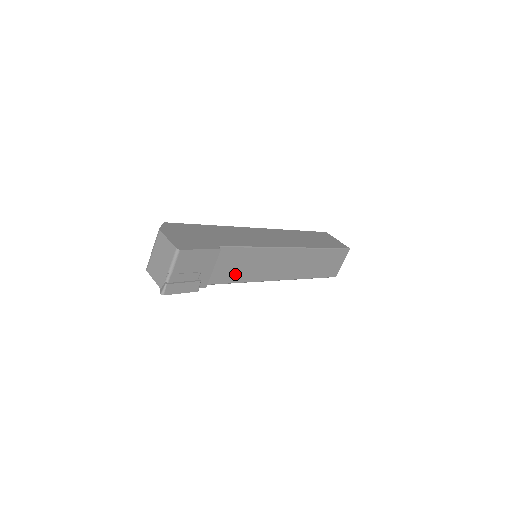
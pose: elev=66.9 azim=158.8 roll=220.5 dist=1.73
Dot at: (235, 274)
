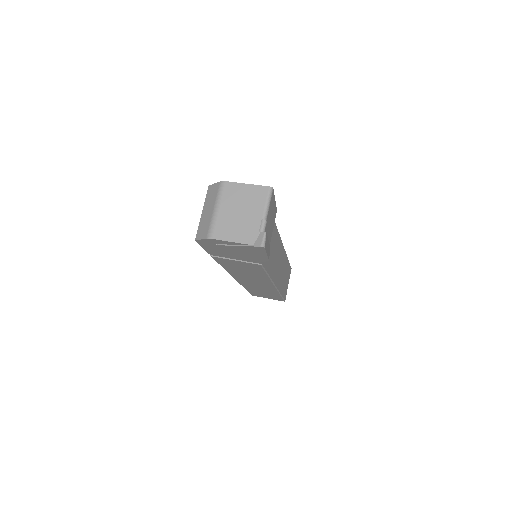
Dot at: occluded
